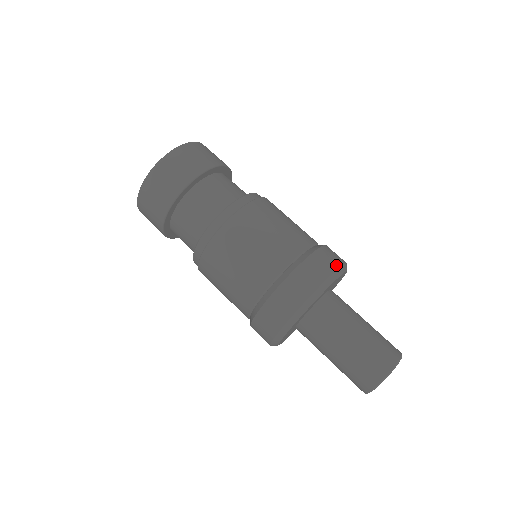
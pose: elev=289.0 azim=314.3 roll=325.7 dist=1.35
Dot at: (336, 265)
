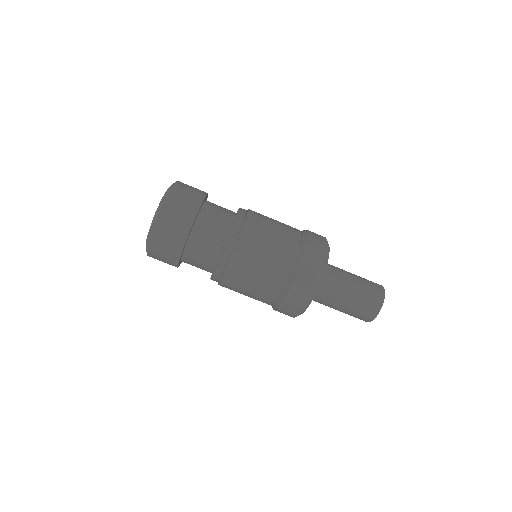
Dot at: (307, 298)
